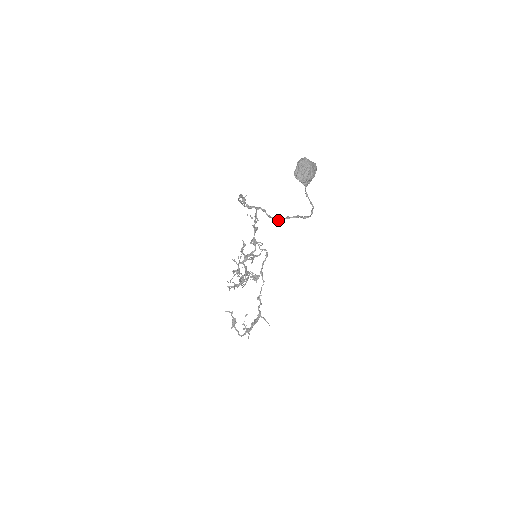
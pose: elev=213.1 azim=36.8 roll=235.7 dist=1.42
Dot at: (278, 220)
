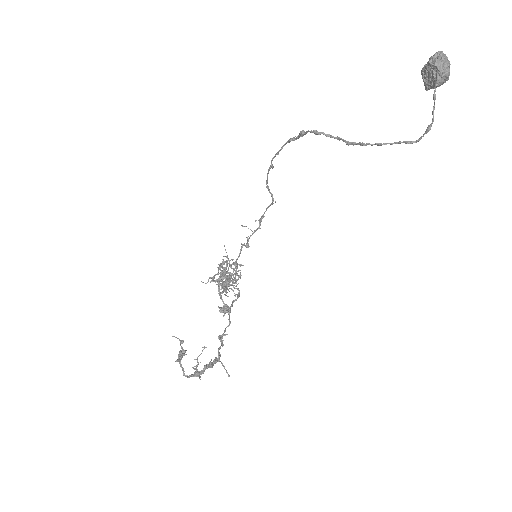
Dot at: occluded
